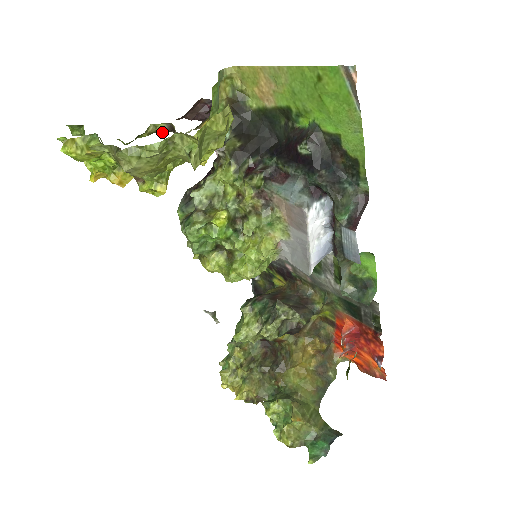
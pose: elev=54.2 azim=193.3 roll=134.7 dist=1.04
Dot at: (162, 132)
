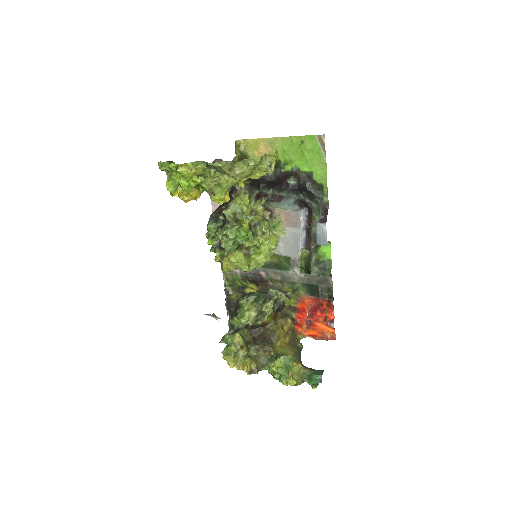
Dot at: occluded
